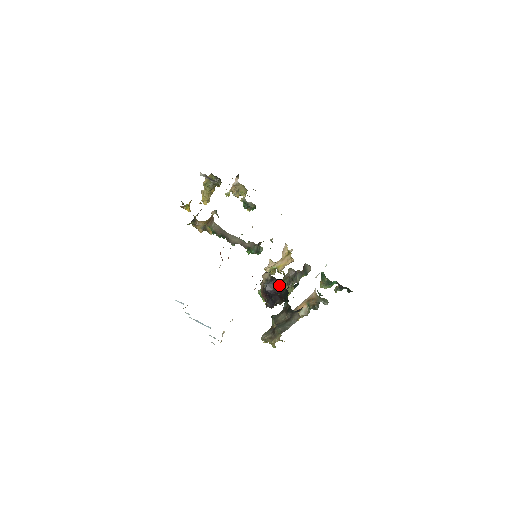
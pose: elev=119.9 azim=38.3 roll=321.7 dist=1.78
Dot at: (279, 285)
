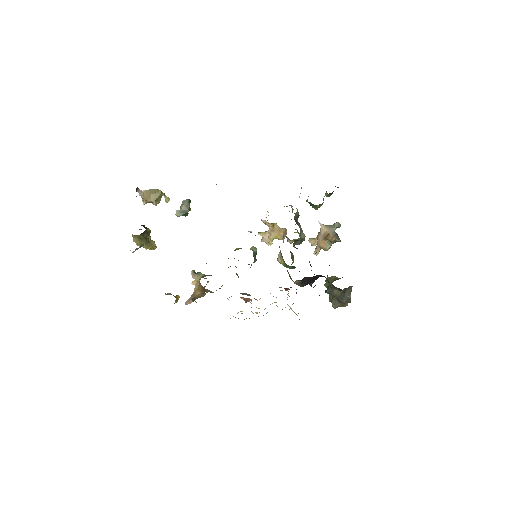
Dot at: (311, 277)
